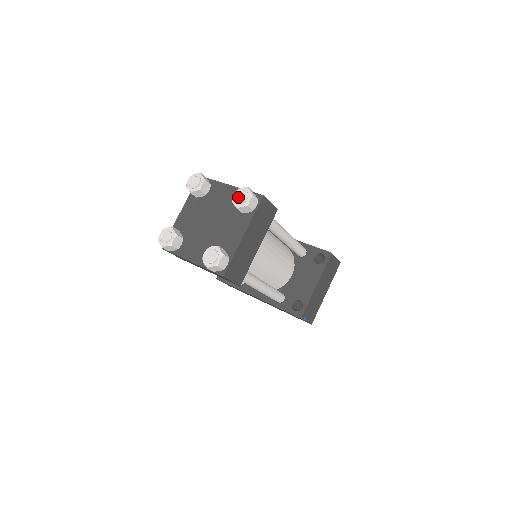
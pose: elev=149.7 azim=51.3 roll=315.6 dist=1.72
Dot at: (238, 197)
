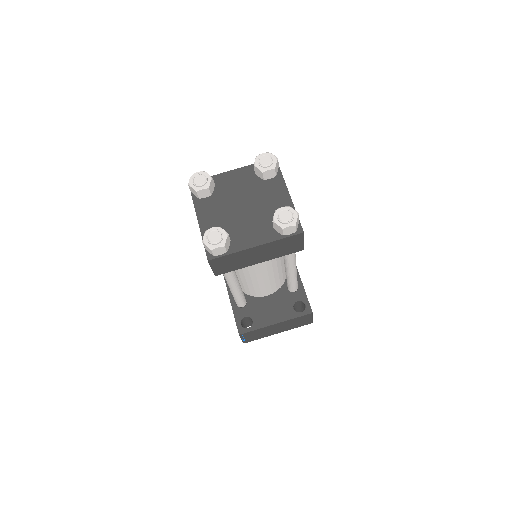
Dot at: (283, 214)
